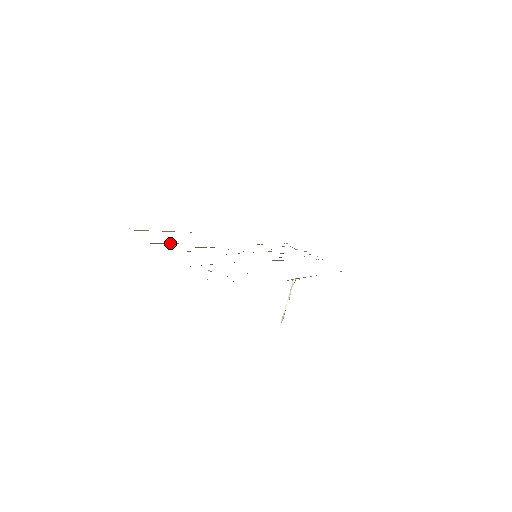
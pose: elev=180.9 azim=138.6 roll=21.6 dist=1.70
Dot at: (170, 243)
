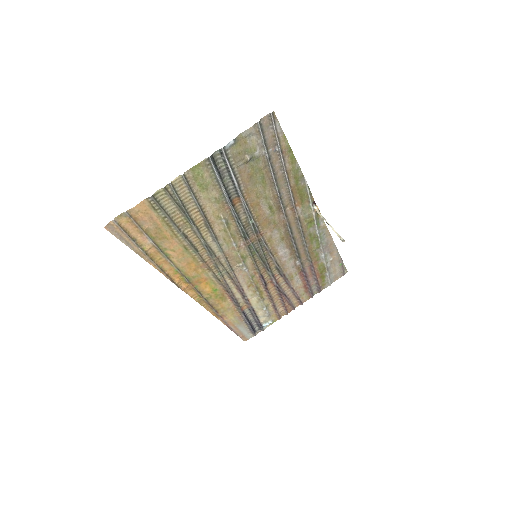
Dot at: (172, 218)
